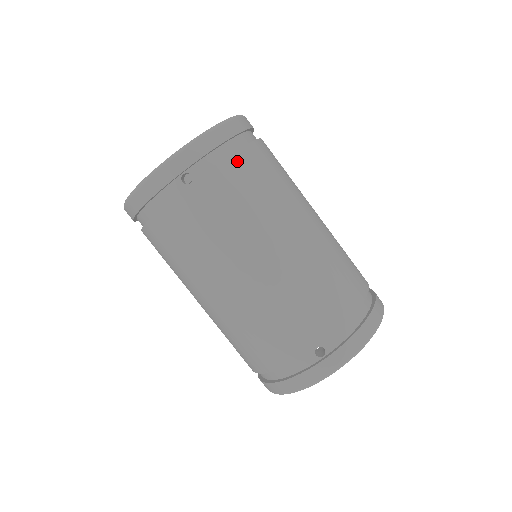
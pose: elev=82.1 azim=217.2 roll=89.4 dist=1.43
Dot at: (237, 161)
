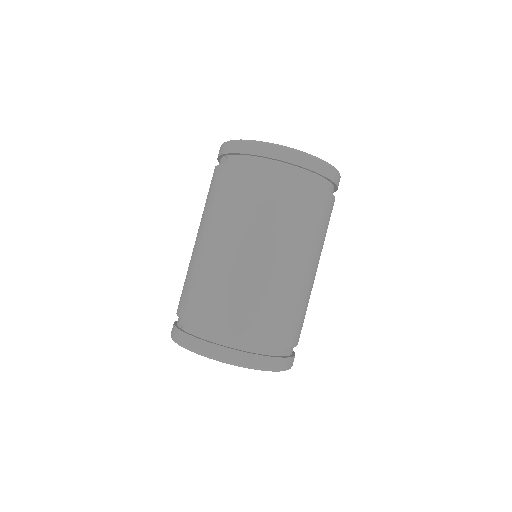
Dot at: (248, 172)
